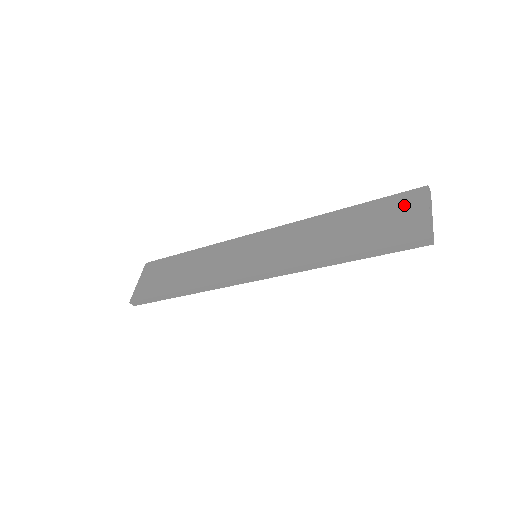
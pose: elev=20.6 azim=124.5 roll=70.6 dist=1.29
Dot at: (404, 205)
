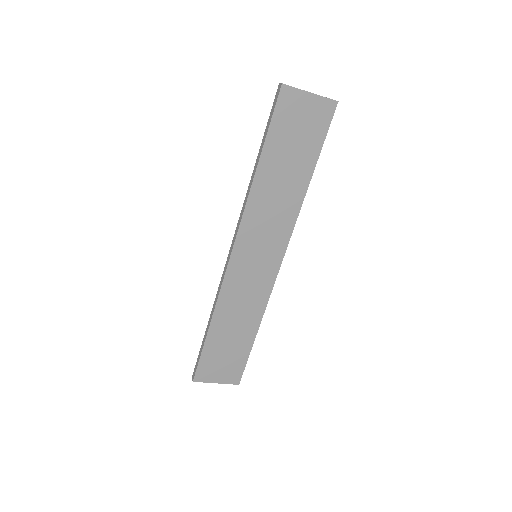
Dot at: occluded
